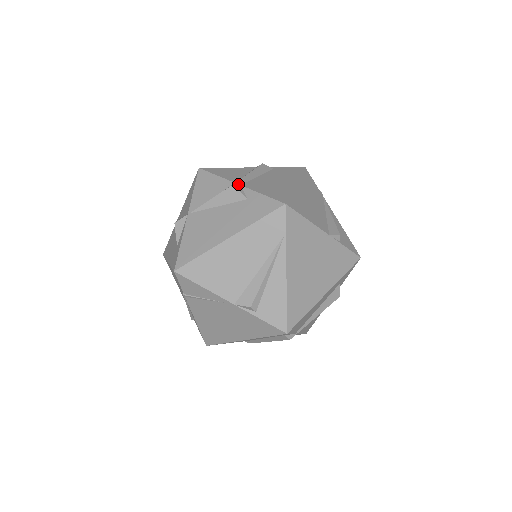
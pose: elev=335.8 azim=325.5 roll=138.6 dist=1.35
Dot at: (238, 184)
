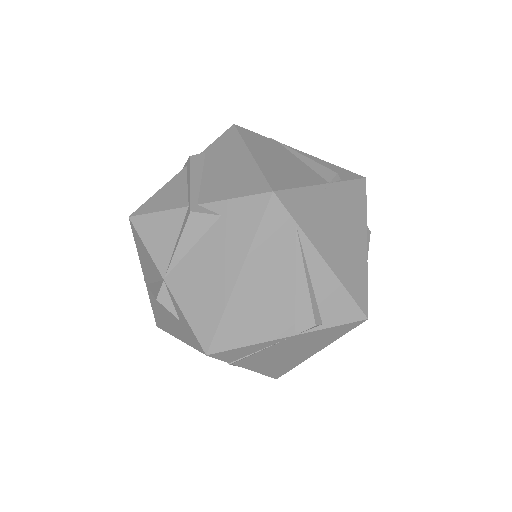
Dot at: (194, 206)
